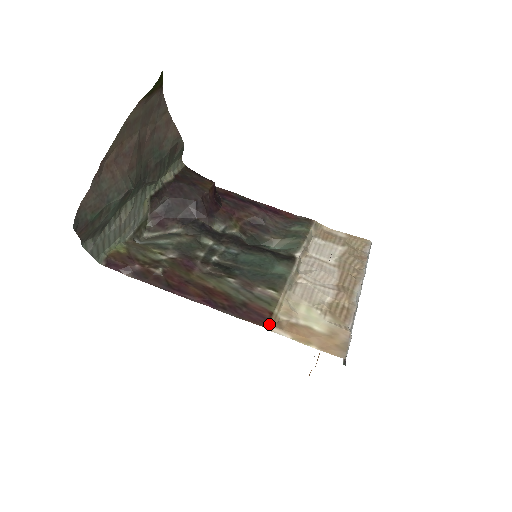
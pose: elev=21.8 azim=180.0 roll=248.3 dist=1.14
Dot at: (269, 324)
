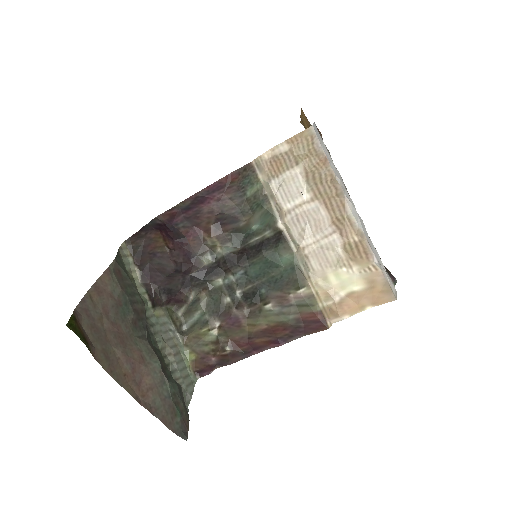
Dot at: (327, 322)
